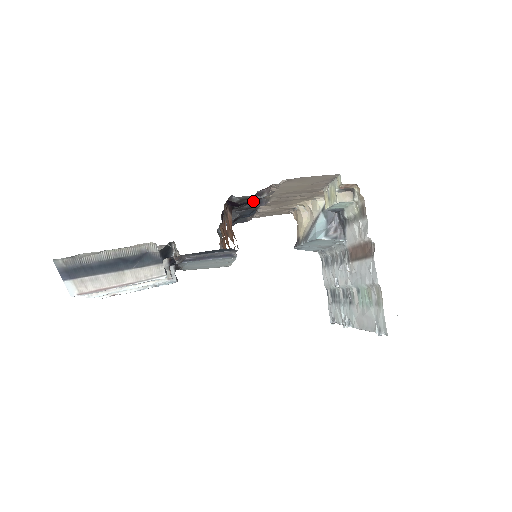
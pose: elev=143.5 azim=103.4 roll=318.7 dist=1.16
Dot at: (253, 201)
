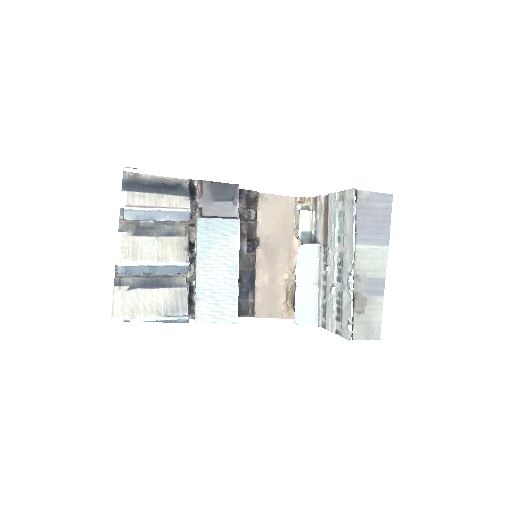
Dot at: (245, 196)
